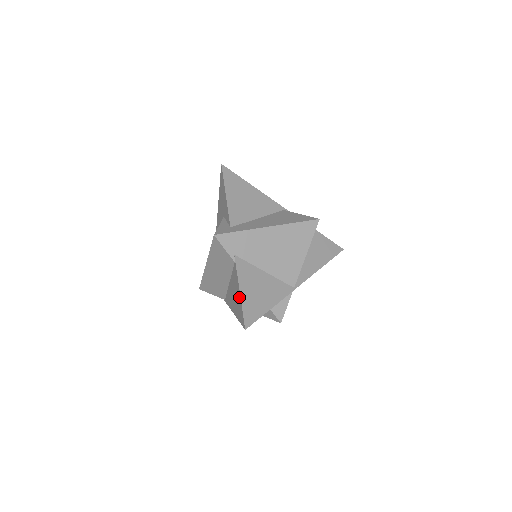
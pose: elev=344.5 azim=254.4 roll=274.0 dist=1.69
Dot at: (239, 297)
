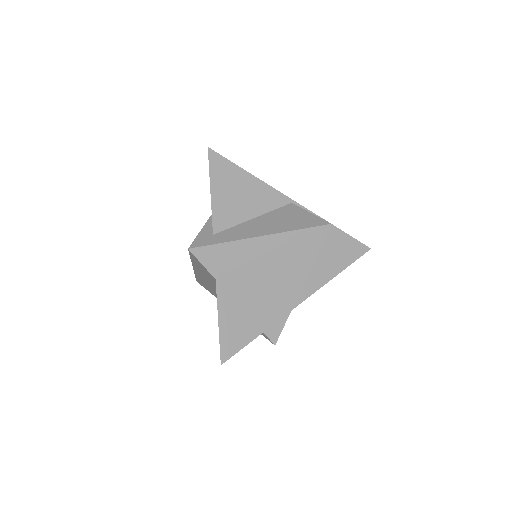
Dot at: (218, 323)
